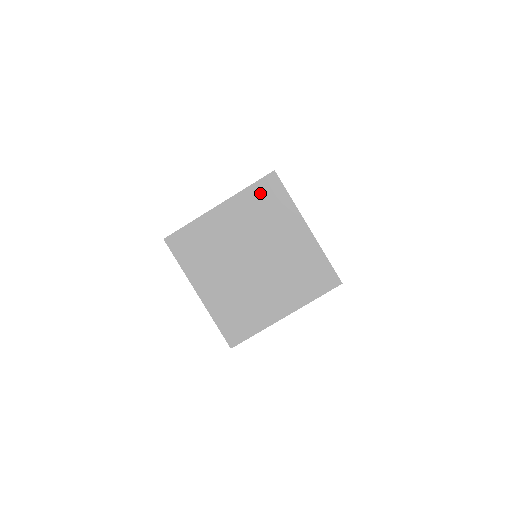
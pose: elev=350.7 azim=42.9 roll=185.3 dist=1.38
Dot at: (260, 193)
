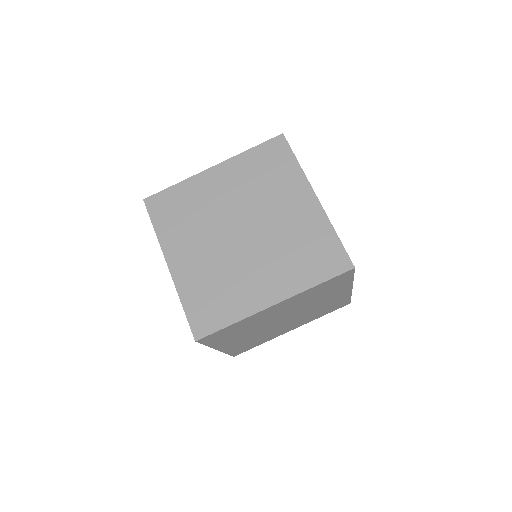
Dot at: (326, 285)
